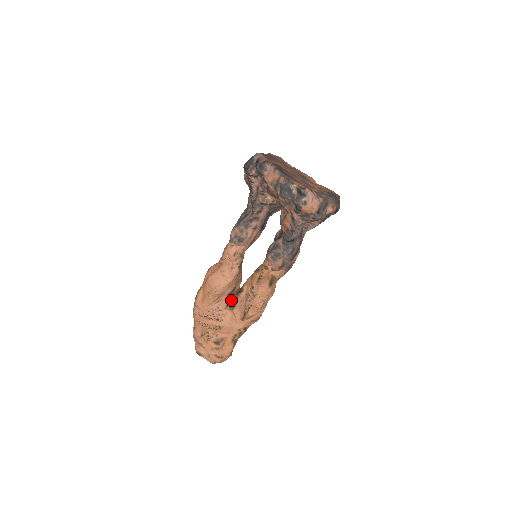
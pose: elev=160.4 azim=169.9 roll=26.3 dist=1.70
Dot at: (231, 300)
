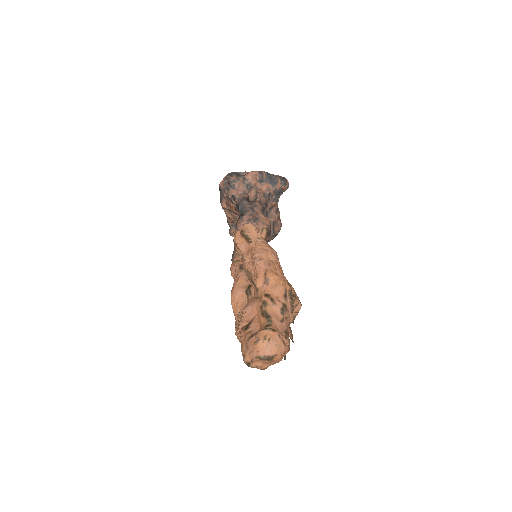
Dot at: occluded
